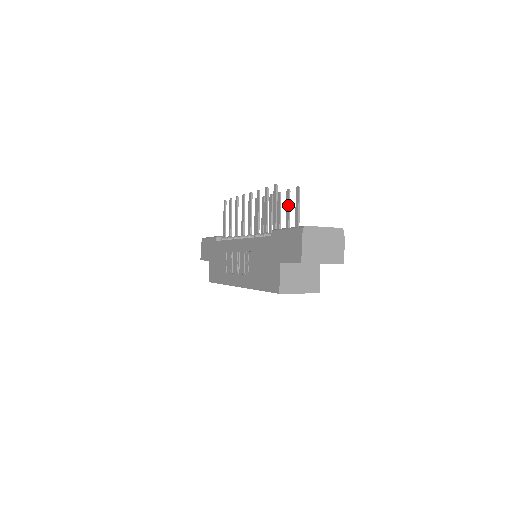
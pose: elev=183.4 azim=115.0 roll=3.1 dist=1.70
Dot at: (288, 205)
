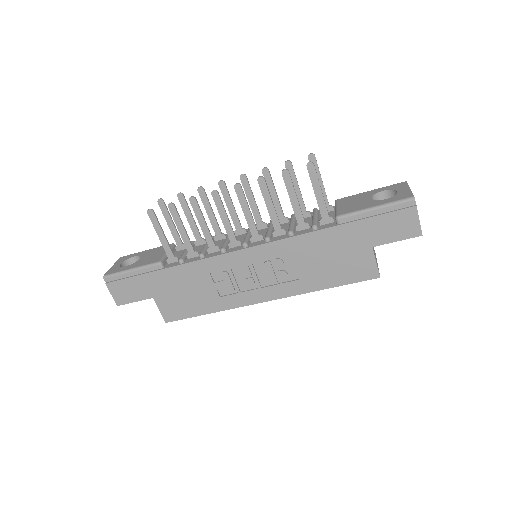
Dot at: (295, 180)
